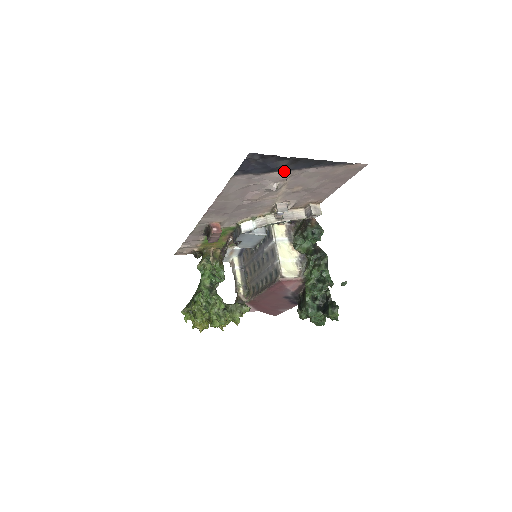
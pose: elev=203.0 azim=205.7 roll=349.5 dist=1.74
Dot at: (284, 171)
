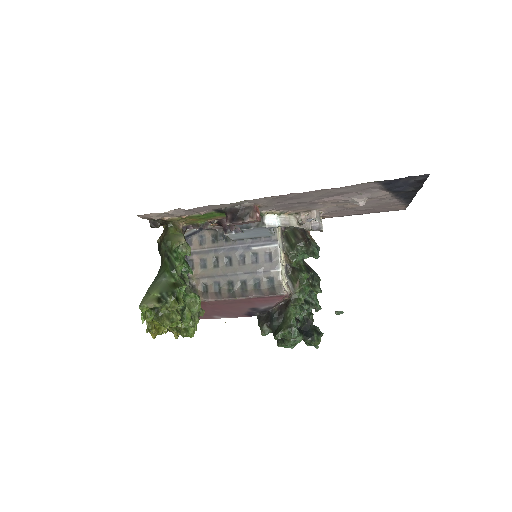
Dot at: (390, 193)
